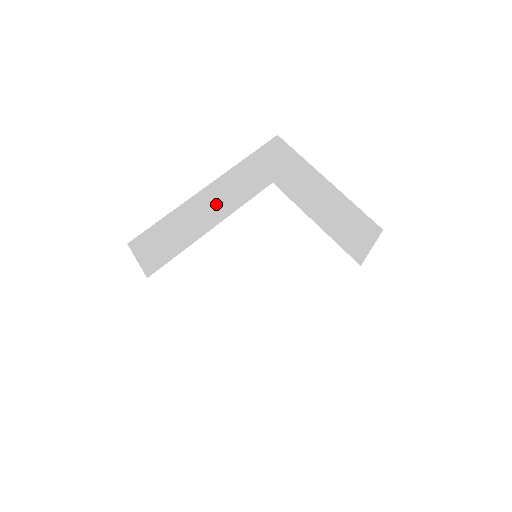
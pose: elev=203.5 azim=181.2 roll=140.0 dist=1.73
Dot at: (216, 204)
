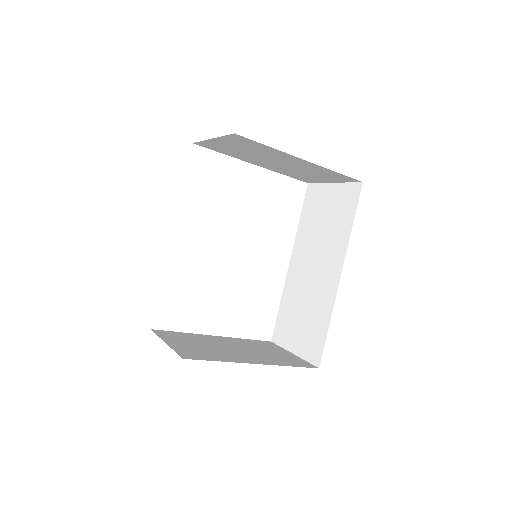
Dot at: occluded
